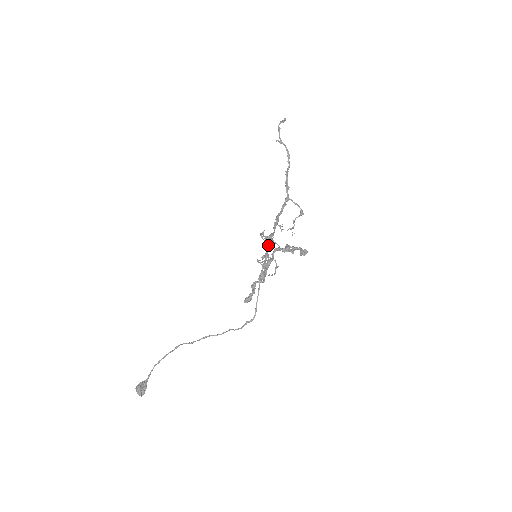
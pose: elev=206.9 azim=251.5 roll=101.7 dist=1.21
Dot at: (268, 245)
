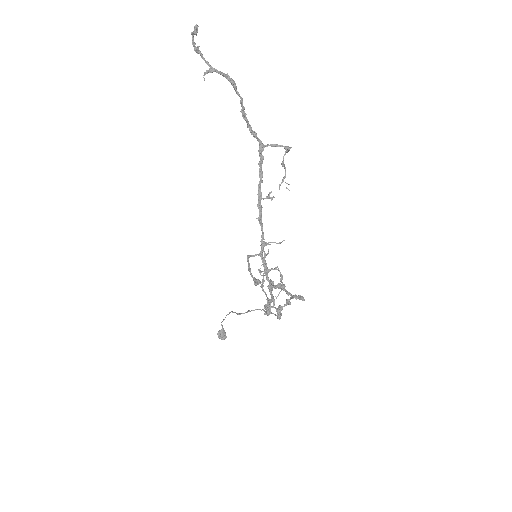
Dot at: (262, 257)
